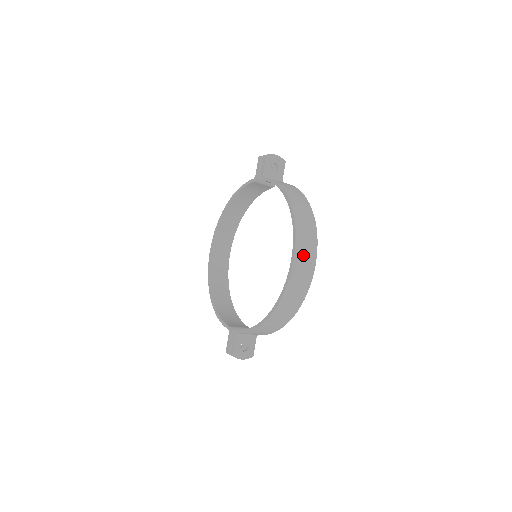
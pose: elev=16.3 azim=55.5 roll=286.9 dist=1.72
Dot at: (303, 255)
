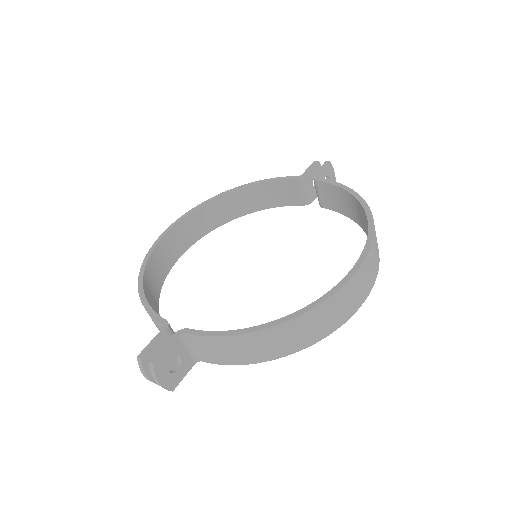
Dot at: (368, 269)
